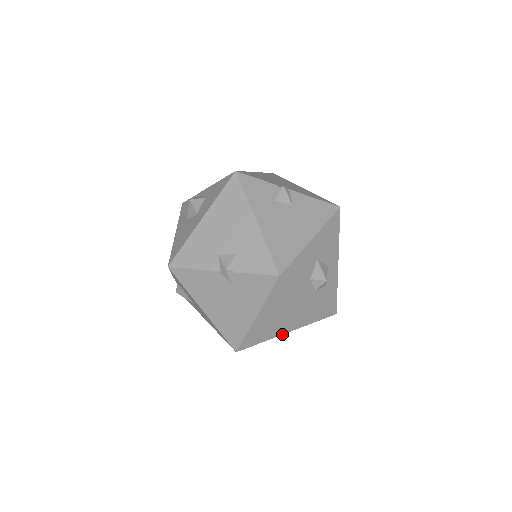
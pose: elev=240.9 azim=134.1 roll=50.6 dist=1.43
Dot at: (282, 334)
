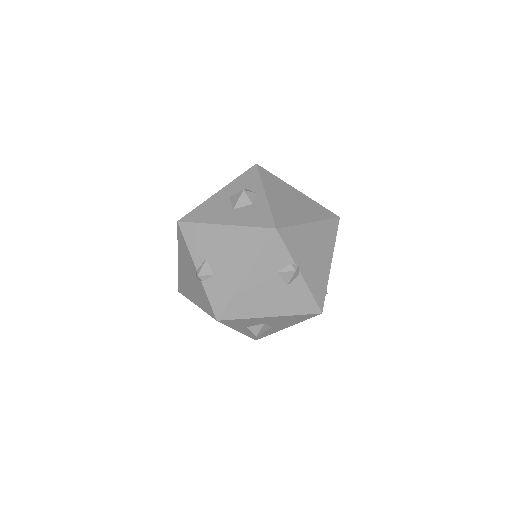
Dot at: occluded
